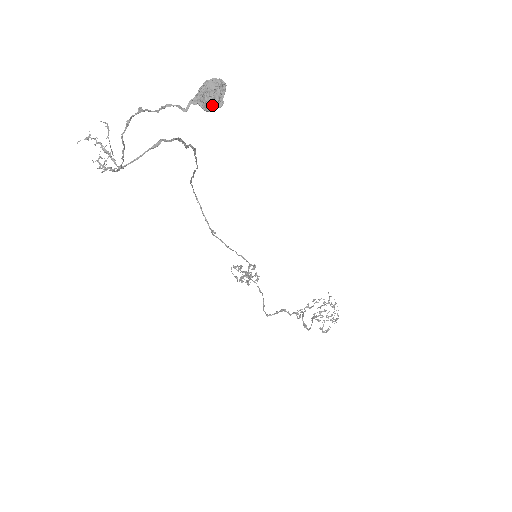
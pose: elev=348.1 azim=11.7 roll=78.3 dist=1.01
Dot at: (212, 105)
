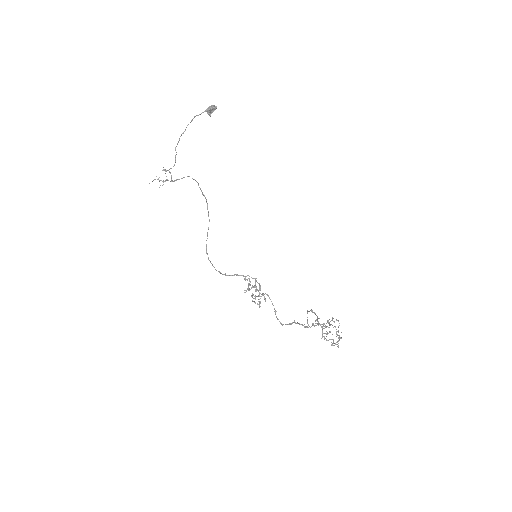
Dot at: (213, 107)
